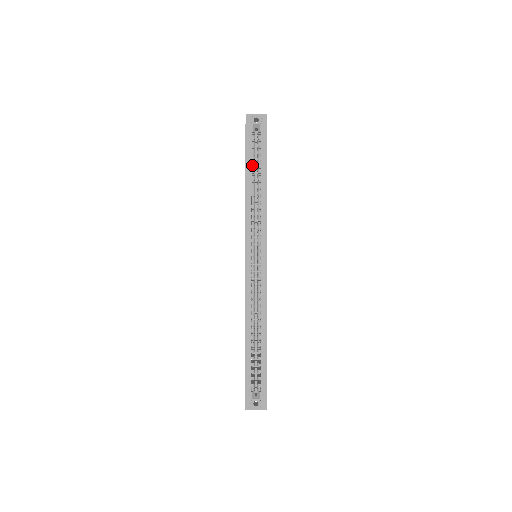
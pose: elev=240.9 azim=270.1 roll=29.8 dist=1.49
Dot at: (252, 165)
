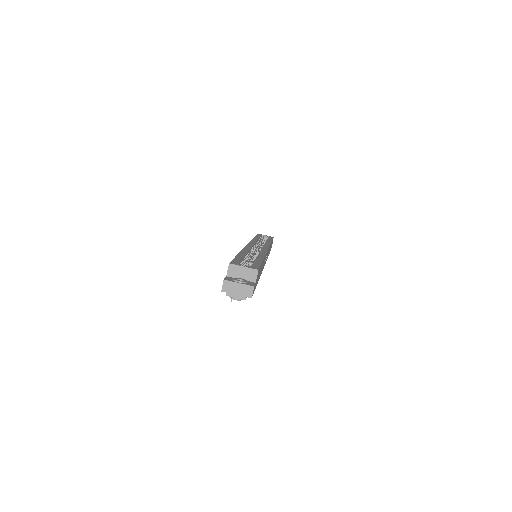
Dot at: (260, 238)
